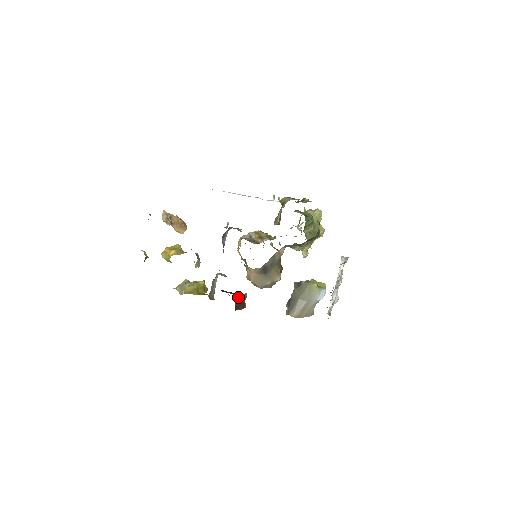
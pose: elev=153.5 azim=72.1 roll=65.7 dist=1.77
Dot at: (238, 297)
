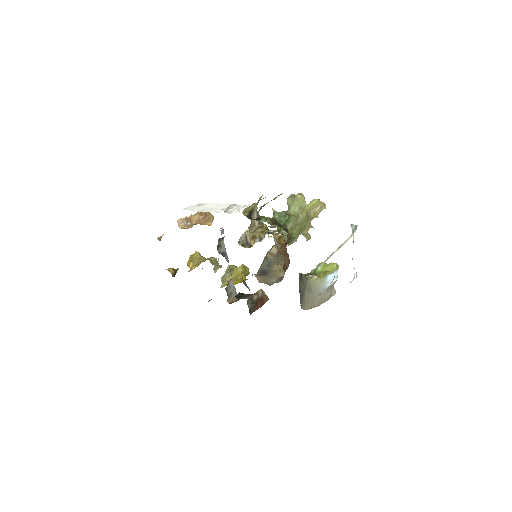
Dot at: (251, 300)
